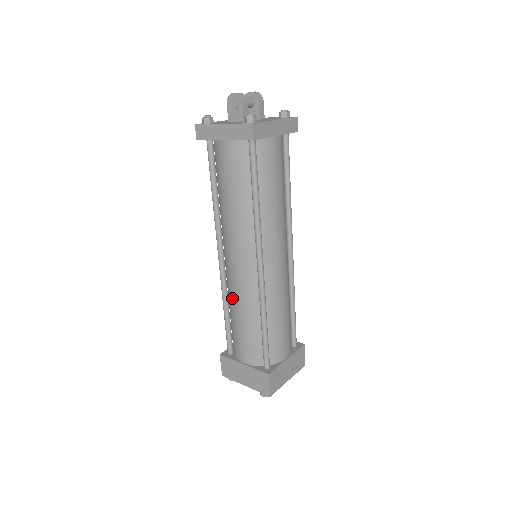
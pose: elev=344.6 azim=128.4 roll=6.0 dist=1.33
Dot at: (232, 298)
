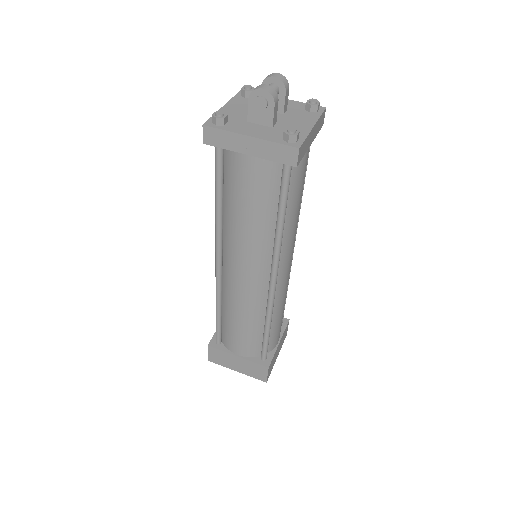
Dot at: (231, 304)
